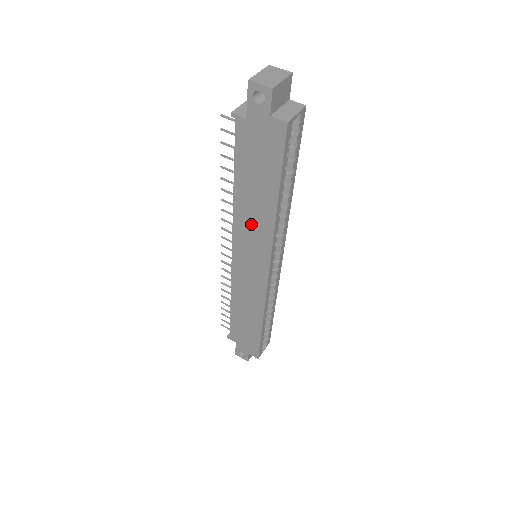
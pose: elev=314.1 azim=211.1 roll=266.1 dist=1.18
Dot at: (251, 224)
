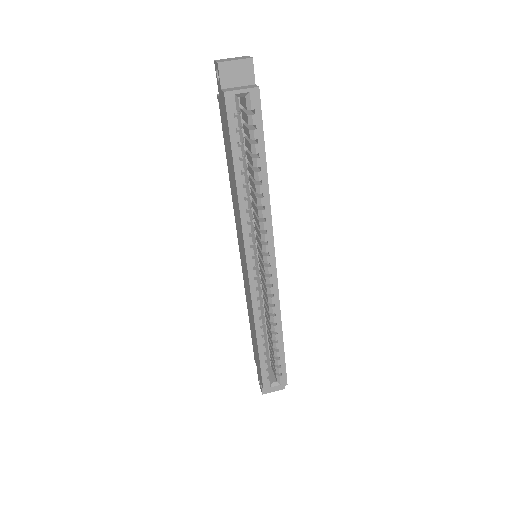
Dot at: (236, 209)
